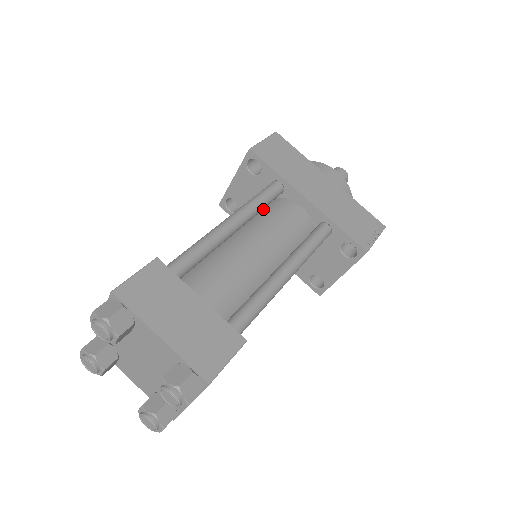
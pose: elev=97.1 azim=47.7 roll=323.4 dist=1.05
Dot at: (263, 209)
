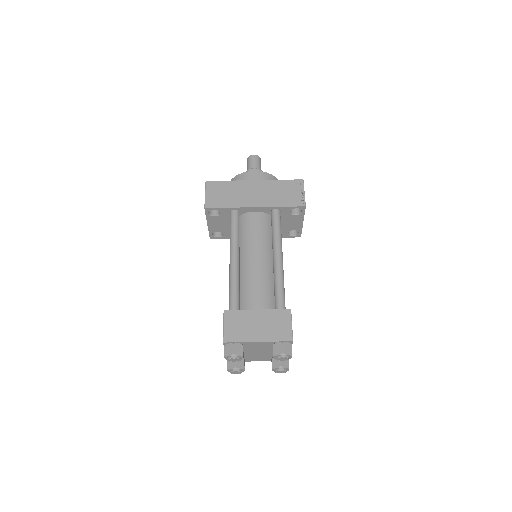
Dot at: occluded
